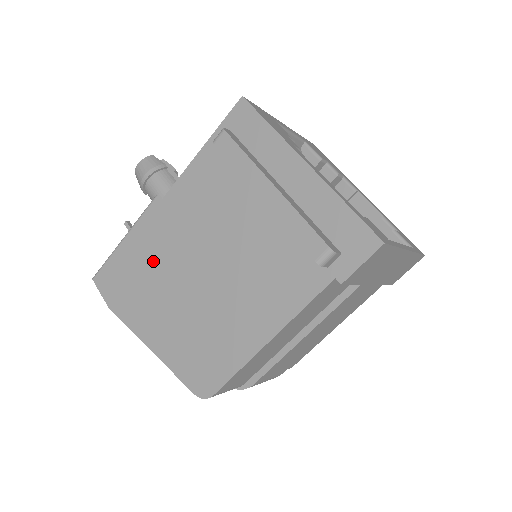
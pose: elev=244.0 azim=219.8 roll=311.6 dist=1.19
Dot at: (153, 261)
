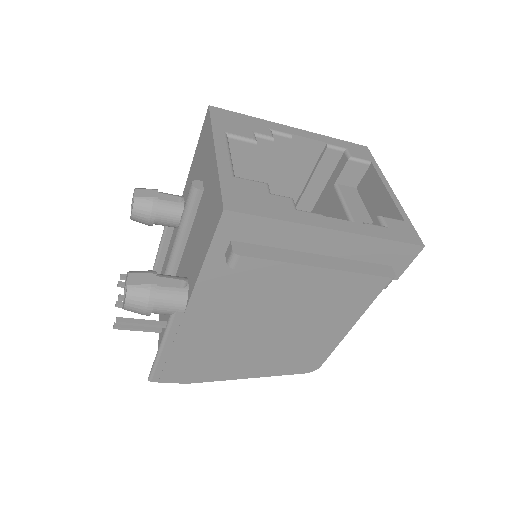
Dot at: (210, 346)
